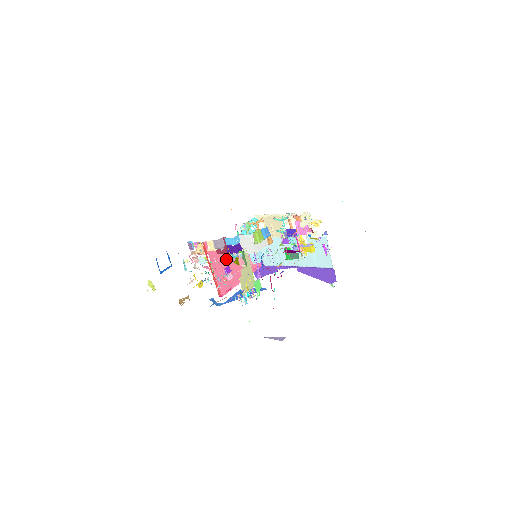
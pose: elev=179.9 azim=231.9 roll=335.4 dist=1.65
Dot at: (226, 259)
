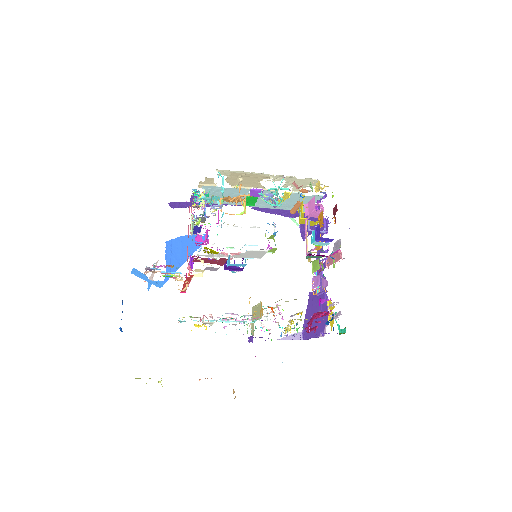
Dot at: occluded
